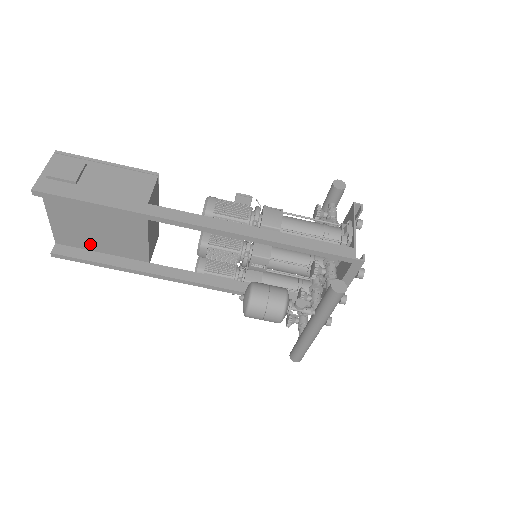
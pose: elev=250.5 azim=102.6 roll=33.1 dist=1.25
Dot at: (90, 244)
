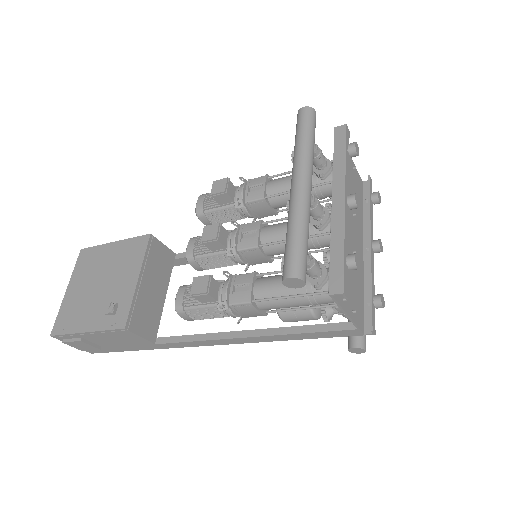
Dot at: occluded
